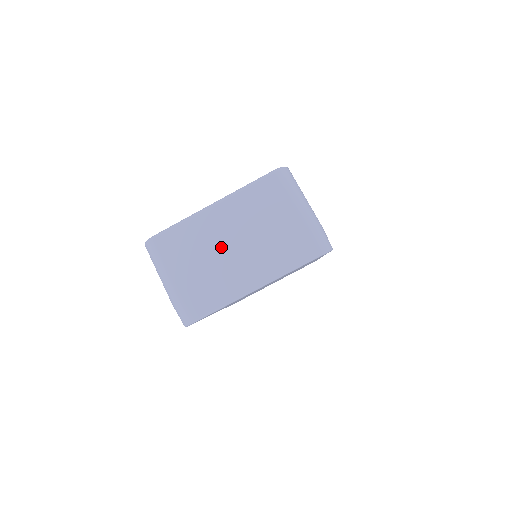
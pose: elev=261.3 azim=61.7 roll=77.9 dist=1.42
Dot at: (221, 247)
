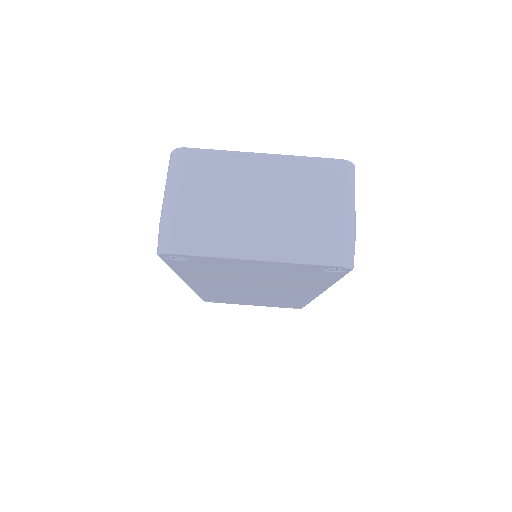
Dot at: (246, 197)
